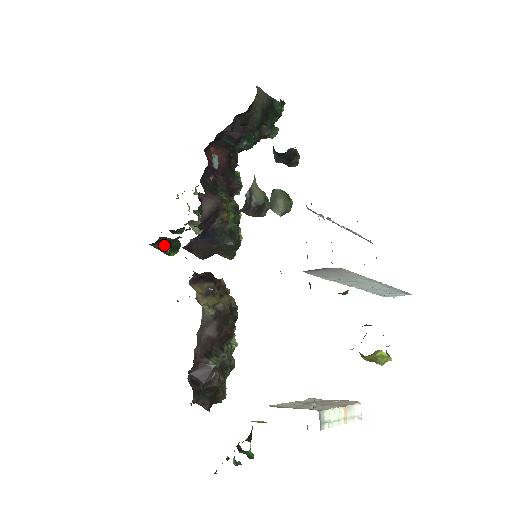
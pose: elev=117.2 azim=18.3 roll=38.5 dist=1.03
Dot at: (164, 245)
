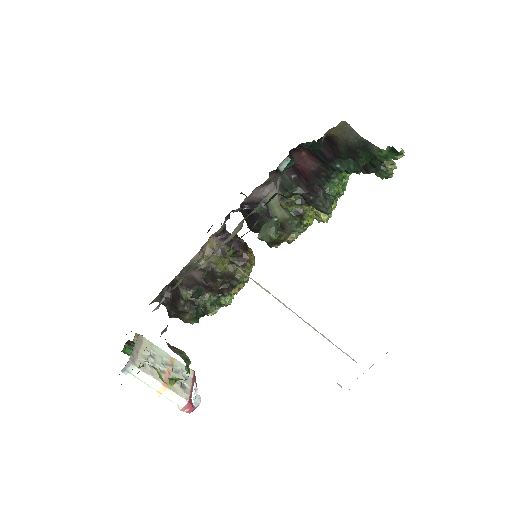
Dot at: occluded
